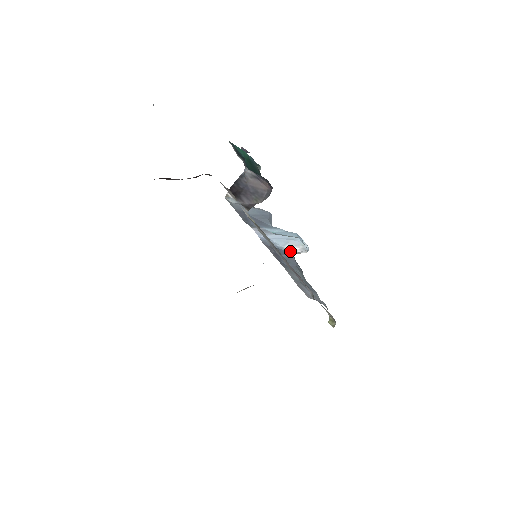
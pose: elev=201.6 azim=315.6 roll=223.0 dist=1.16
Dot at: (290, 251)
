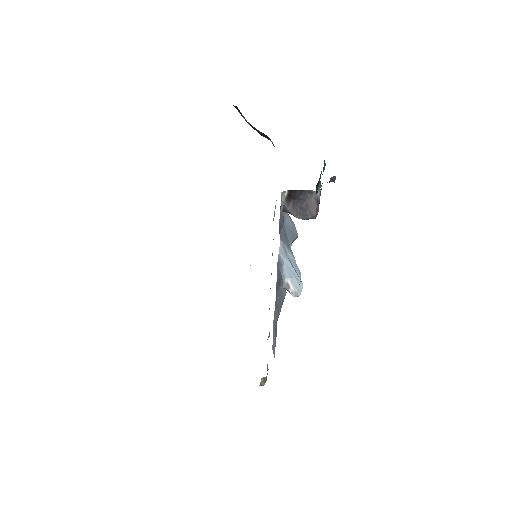
Dot at: (285, 284)
